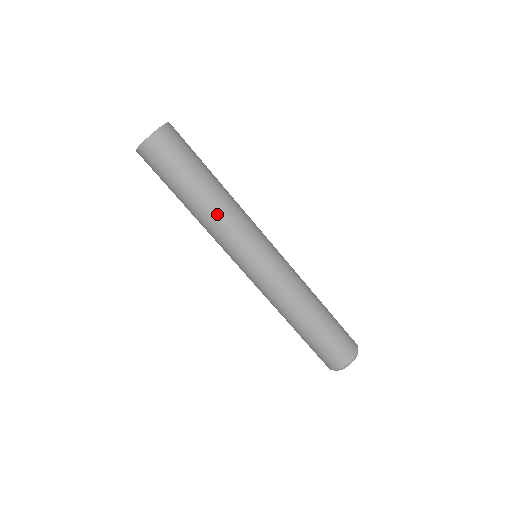
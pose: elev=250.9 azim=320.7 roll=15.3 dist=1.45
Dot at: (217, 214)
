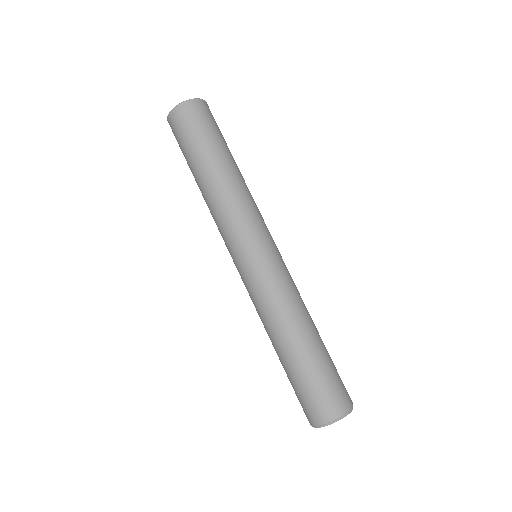
Dot at: (241, 185)
